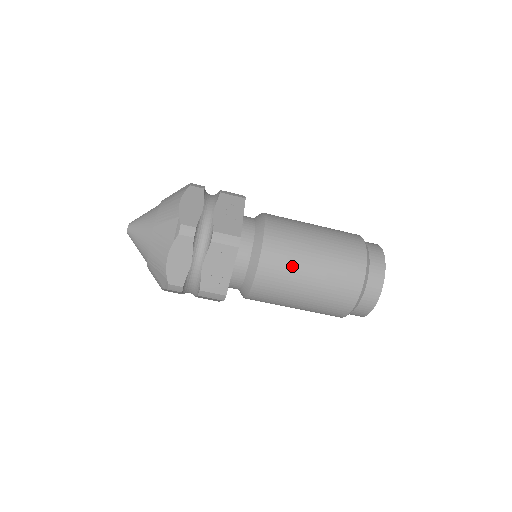
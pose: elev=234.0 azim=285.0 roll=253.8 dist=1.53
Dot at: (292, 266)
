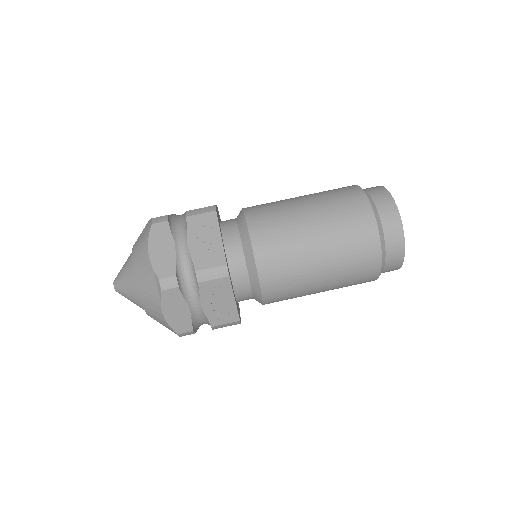
Dot at: (295, 265)
